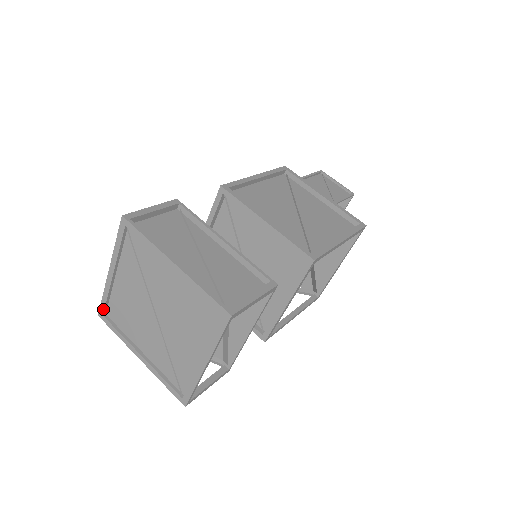
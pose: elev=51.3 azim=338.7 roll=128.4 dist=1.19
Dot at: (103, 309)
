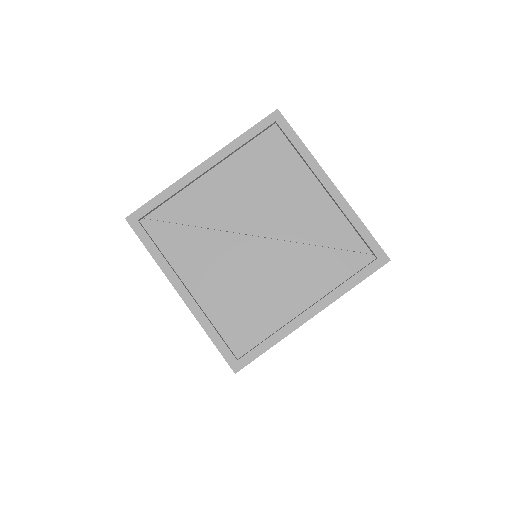
Dot at: (228, 352)
